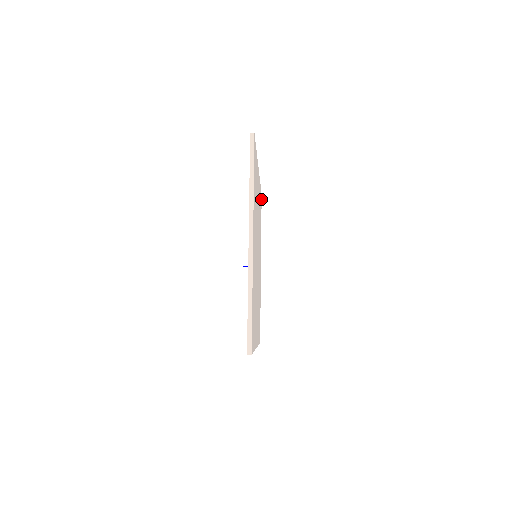
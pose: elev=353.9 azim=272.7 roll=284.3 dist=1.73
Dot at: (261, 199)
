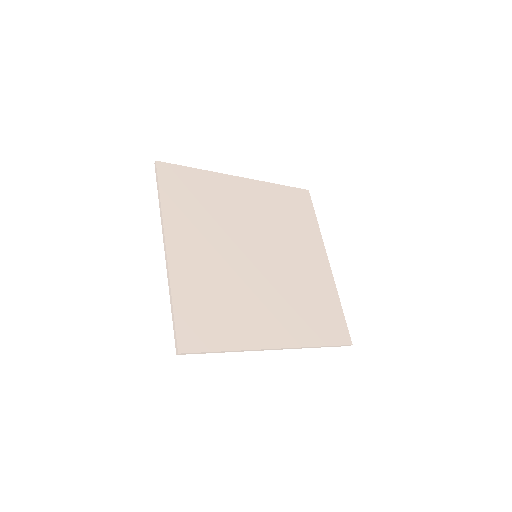
Dot at: (308, 195)
